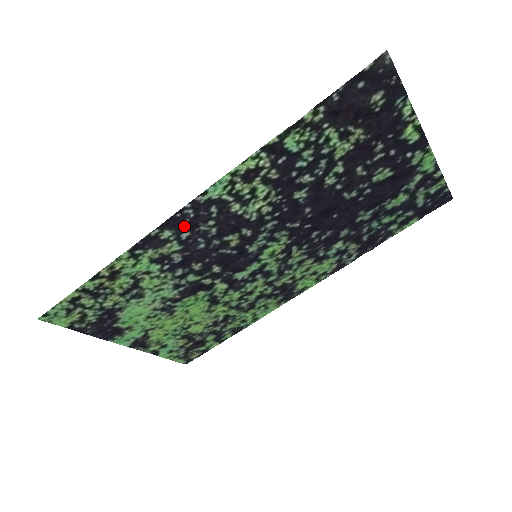
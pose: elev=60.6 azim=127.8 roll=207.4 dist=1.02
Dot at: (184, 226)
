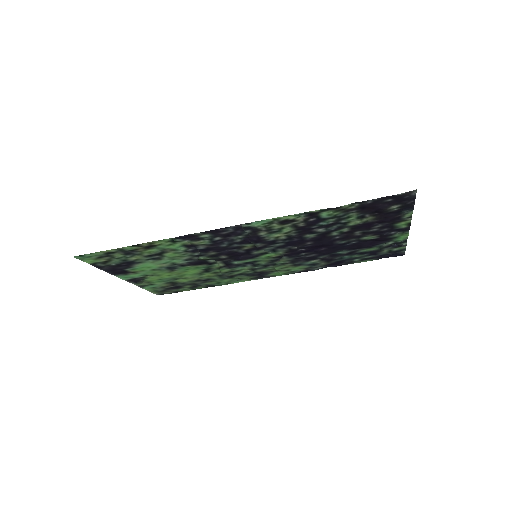
Dot at: (221, 234)
